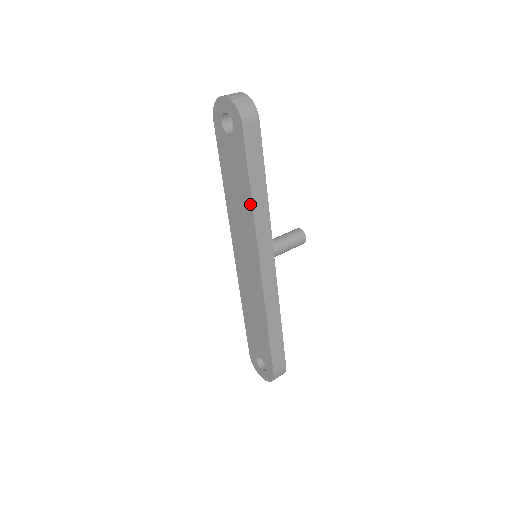
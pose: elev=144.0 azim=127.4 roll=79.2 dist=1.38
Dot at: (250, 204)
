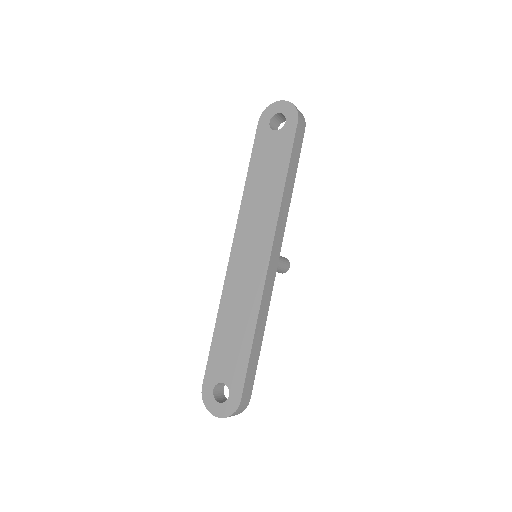
Dot at: (281, 190)
